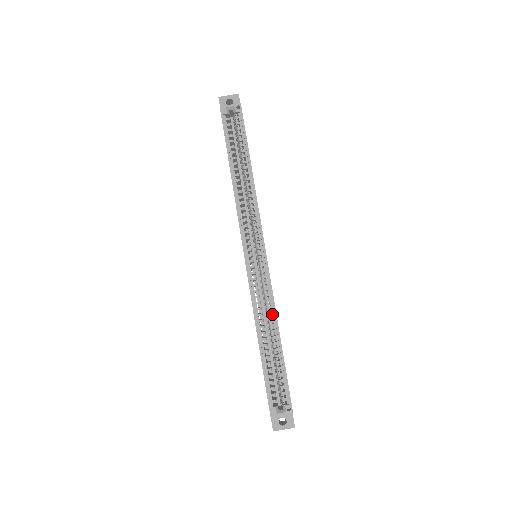
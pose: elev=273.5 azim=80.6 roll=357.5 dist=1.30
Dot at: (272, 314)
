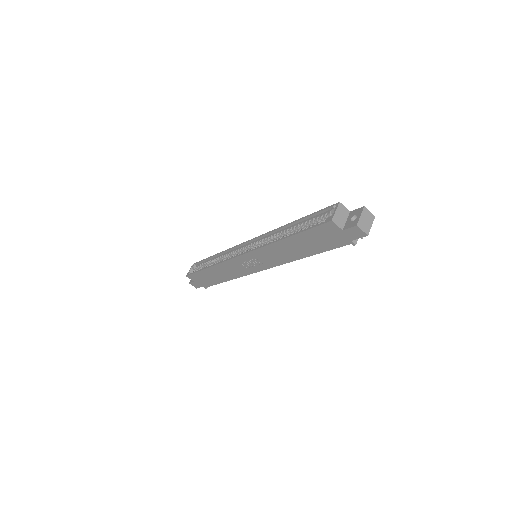
Dot at: (278, 232)
